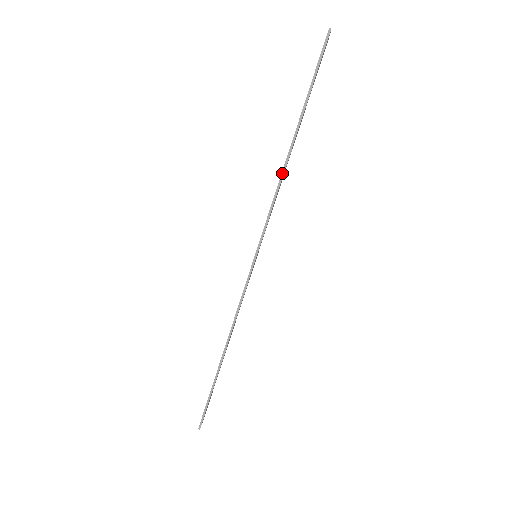
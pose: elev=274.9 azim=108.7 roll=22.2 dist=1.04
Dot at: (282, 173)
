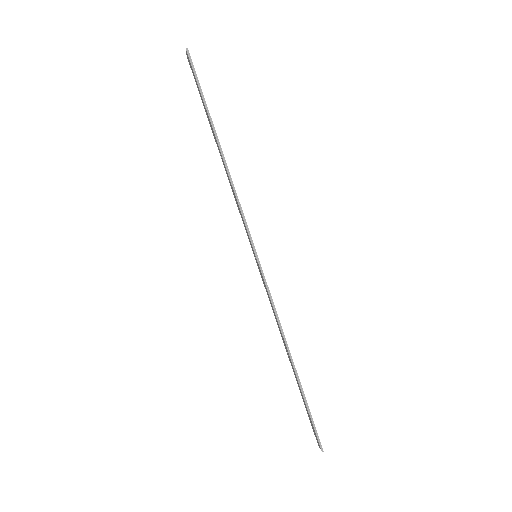
Dot at: (228, 173)
